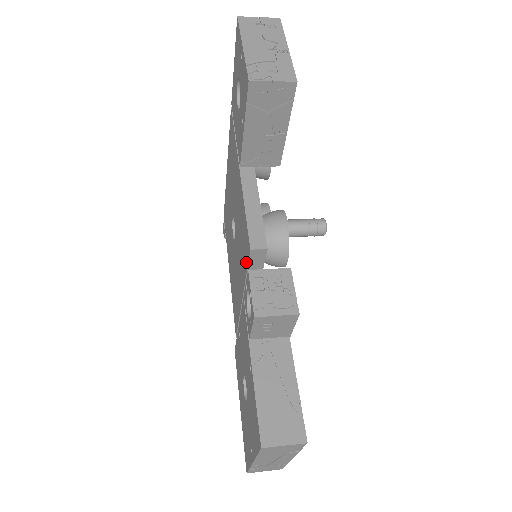
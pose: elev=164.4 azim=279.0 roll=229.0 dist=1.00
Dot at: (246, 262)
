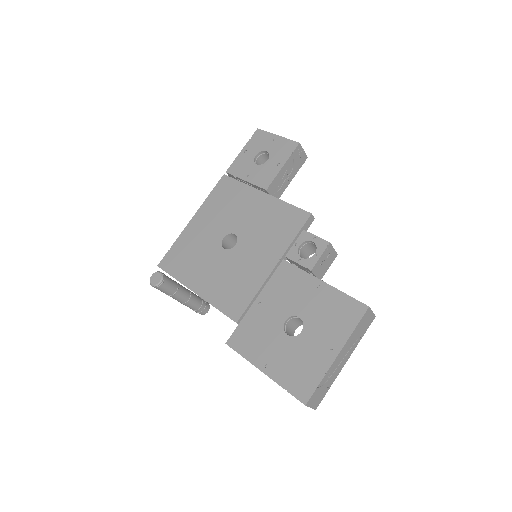
Dot at: (296, 229)
